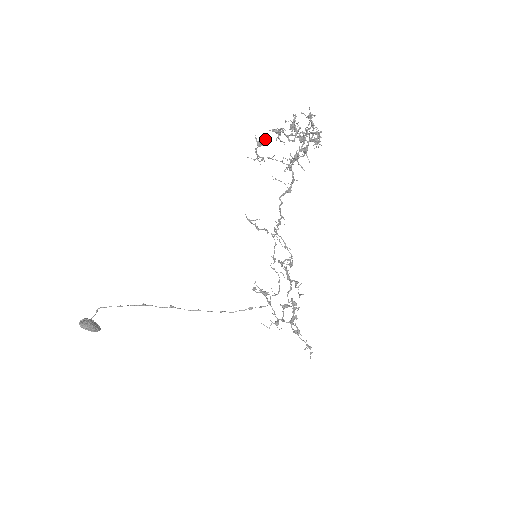
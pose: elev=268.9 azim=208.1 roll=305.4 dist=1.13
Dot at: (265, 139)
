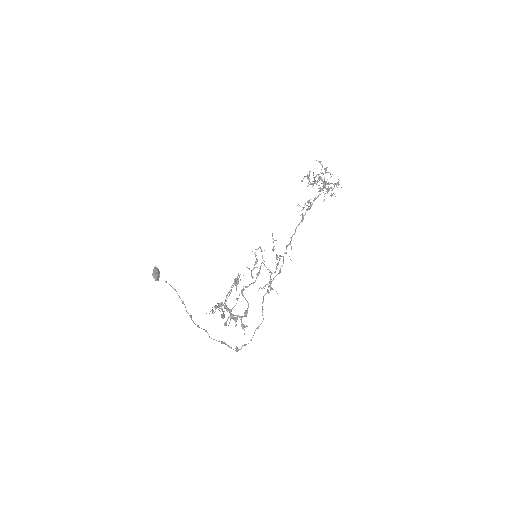
Dot at: occluded
